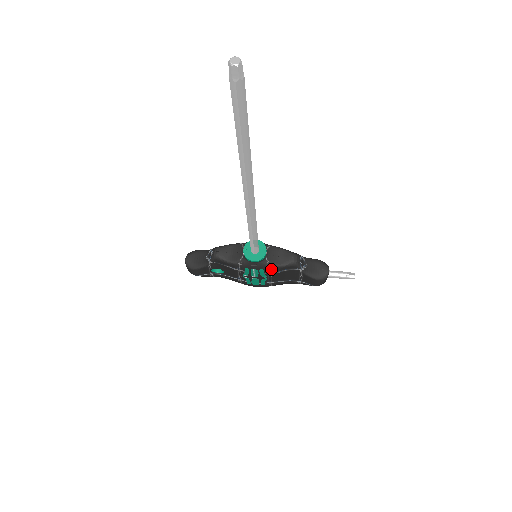
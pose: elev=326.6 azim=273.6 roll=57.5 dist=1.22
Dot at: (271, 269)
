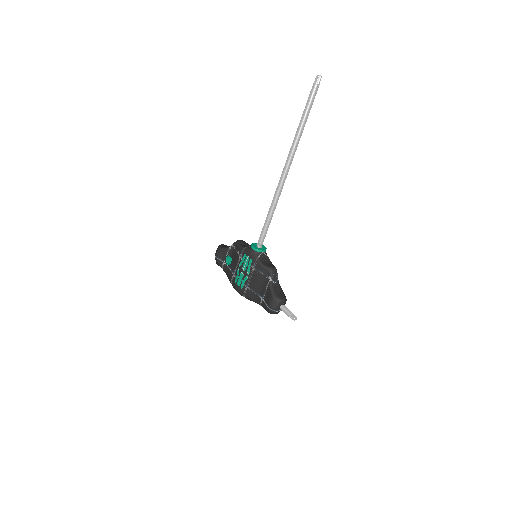
Dot at: (256, 263)
